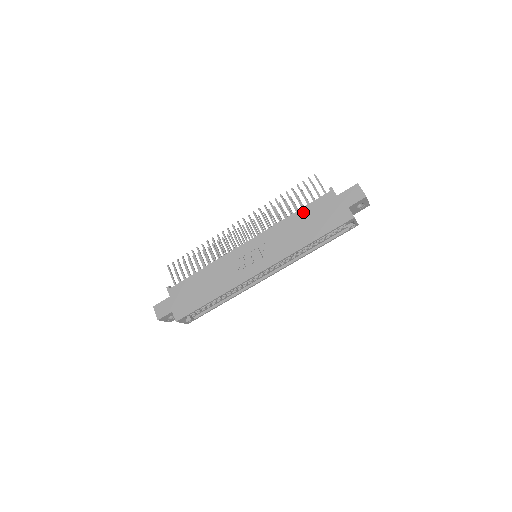
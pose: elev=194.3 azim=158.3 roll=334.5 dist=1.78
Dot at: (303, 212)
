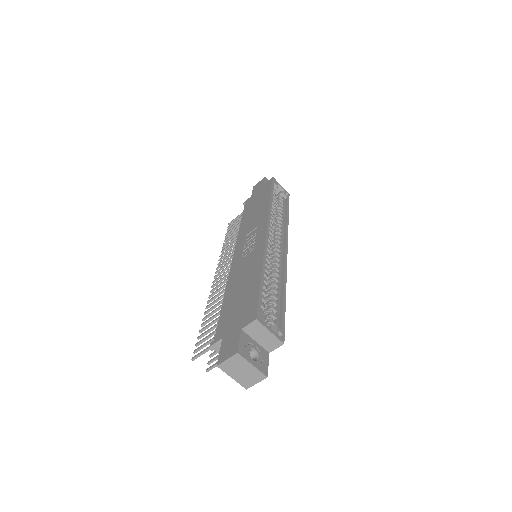
Dot at: (245, 215)
